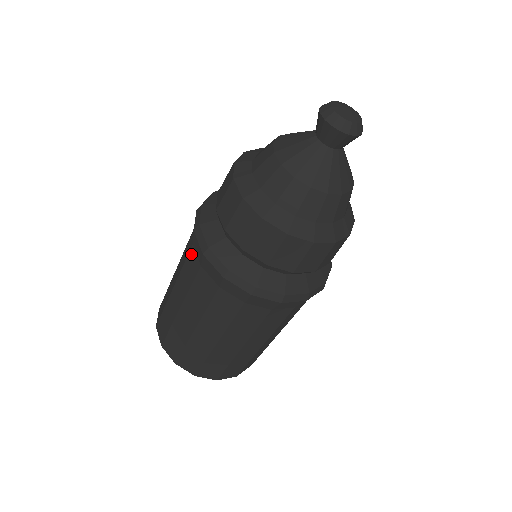
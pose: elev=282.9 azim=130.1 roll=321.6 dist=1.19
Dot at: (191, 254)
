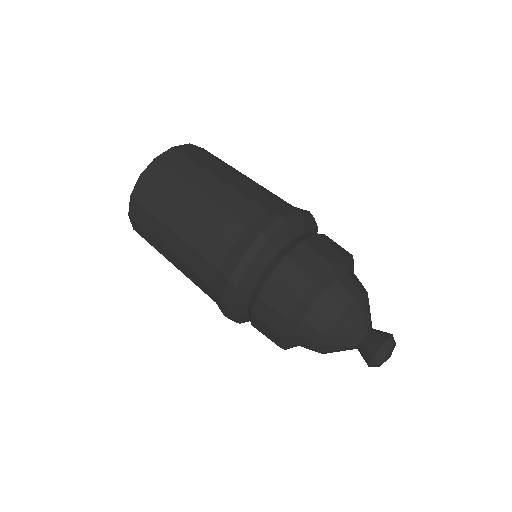
Dot at: (222, 246)
